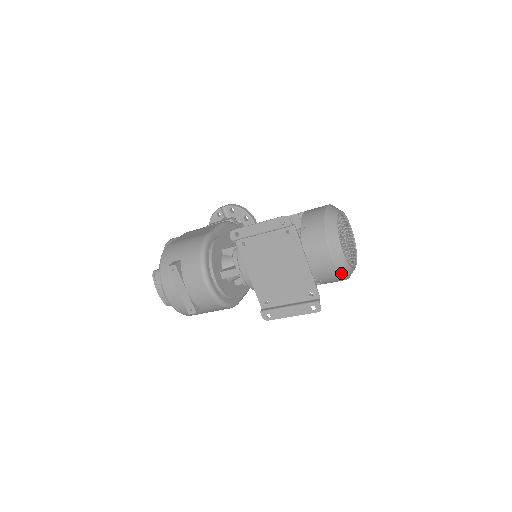
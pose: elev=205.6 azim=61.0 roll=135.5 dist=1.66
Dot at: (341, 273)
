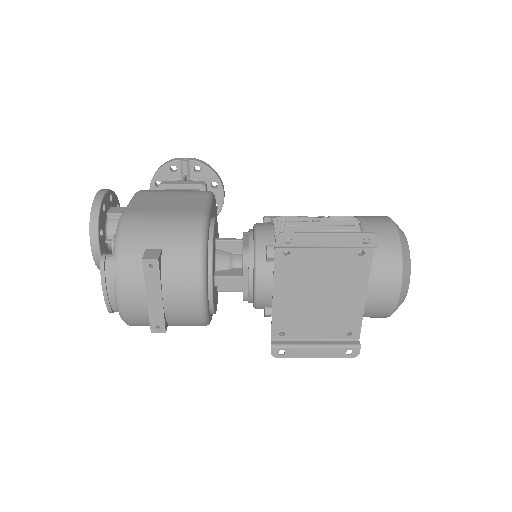
Dot at: occluded
